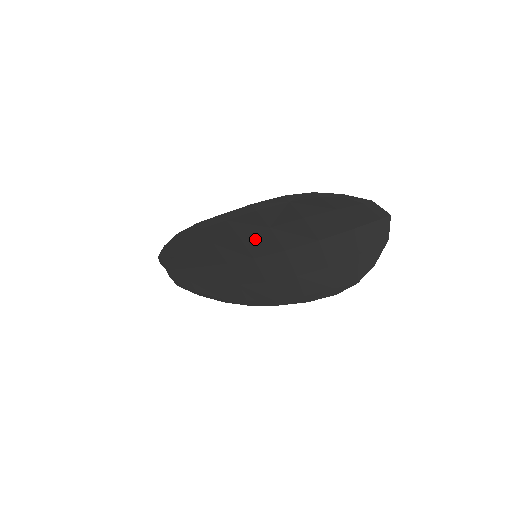
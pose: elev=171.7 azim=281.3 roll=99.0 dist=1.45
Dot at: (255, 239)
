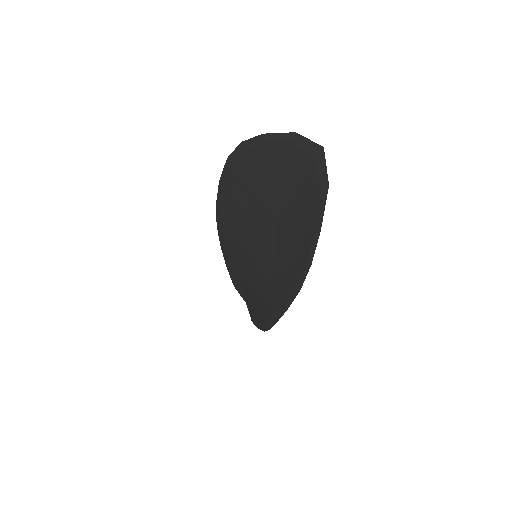
Dot at: (241, 229)
